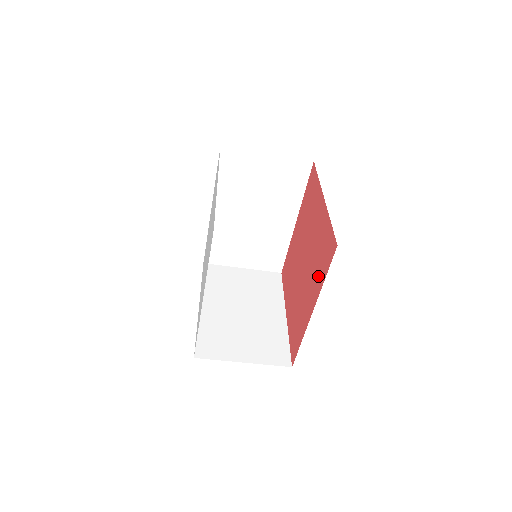
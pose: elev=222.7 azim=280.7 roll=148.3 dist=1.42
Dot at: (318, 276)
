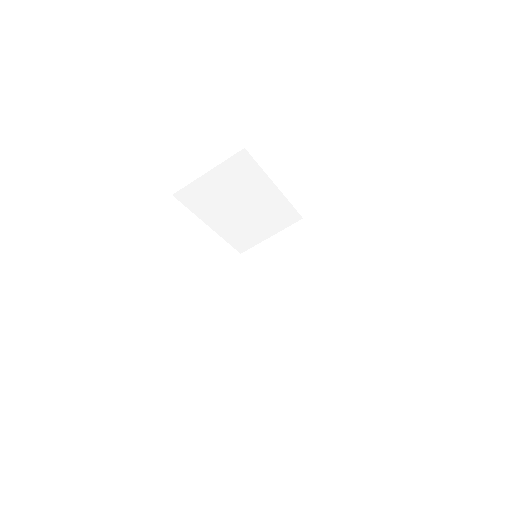
Dot at: occluded
